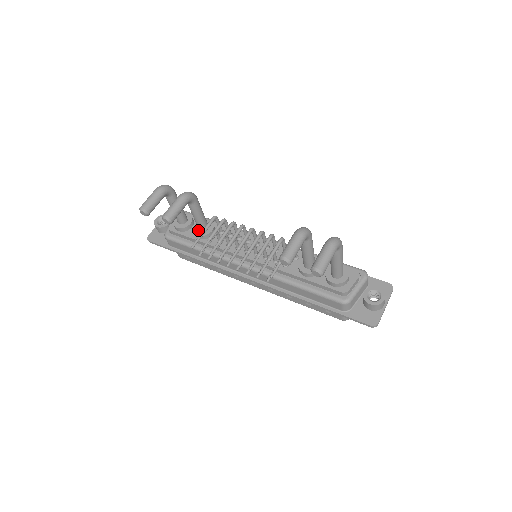
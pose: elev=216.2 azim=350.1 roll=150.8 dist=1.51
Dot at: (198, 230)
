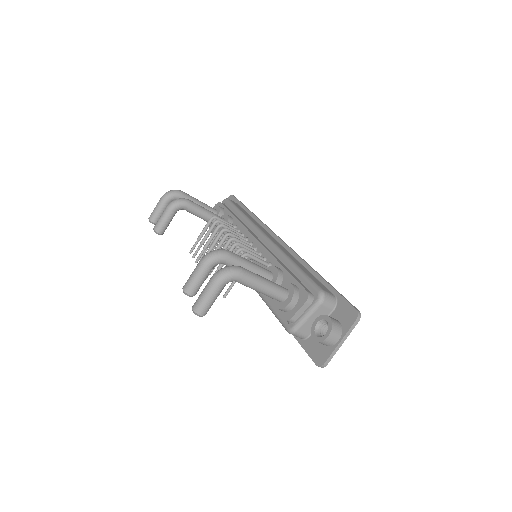
Dot at: occluded
